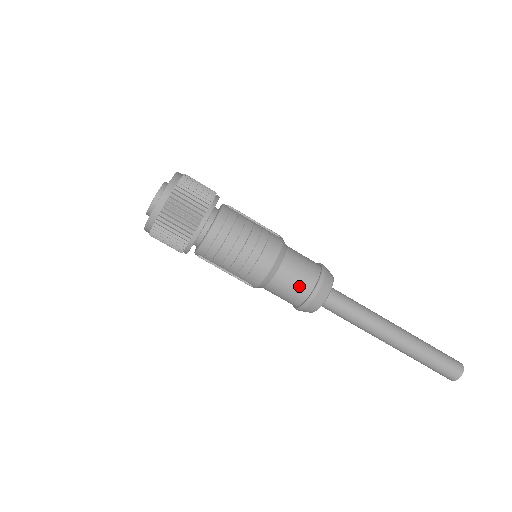
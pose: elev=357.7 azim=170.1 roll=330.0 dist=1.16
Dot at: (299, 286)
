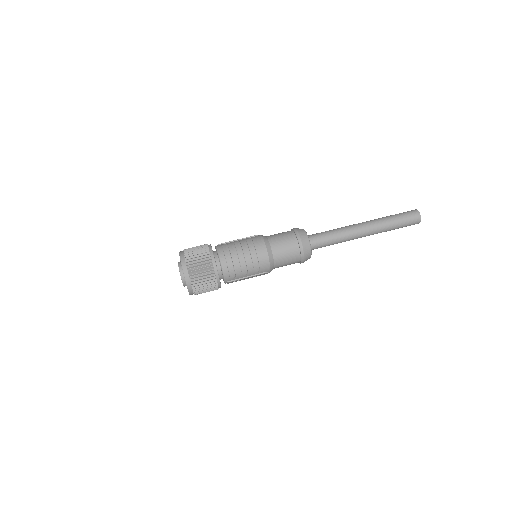
Dot at: (290, 249)
